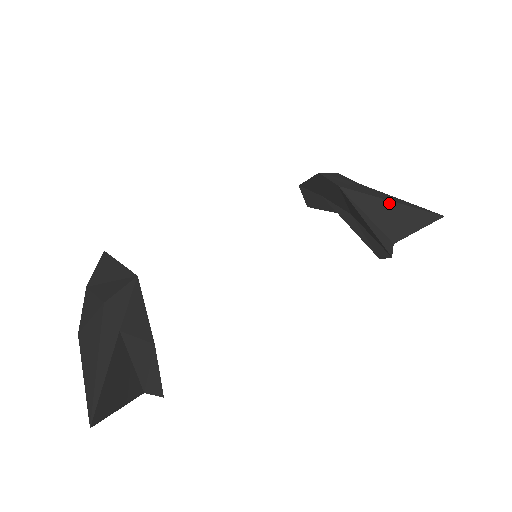
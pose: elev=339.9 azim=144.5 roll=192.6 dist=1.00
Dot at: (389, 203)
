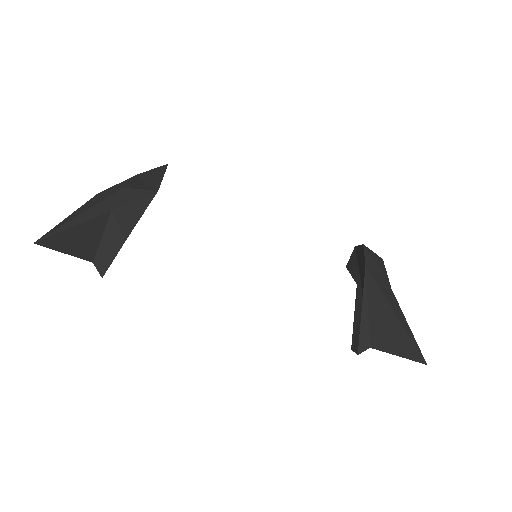
Dot at: (392, 313)
